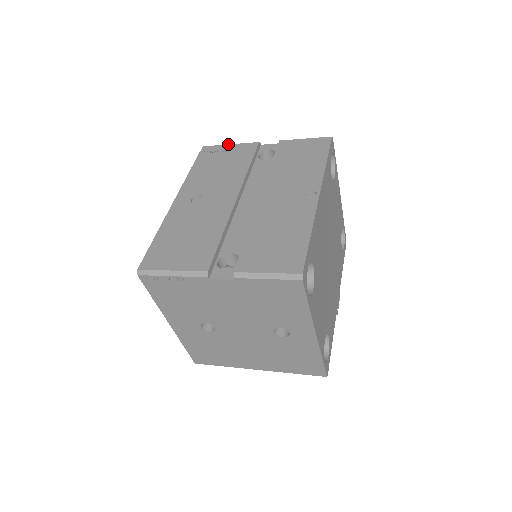
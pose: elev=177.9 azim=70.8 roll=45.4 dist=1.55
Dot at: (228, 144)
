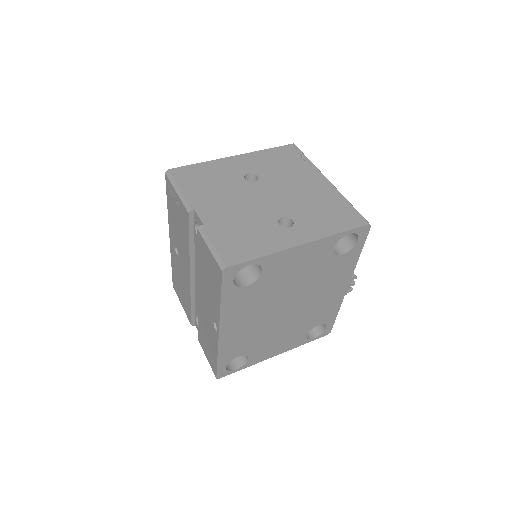
Dot at: (175, 190)
